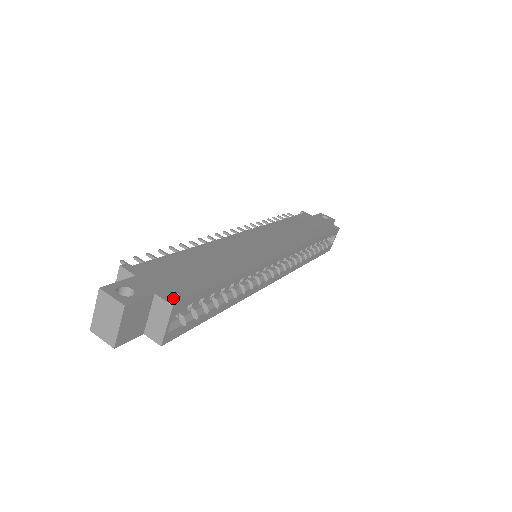
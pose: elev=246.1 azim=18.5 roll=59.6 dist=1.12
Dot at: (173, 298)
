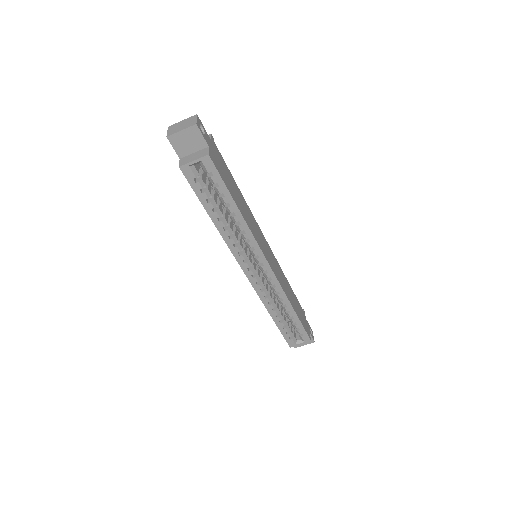
Dot at: (212, 157)
